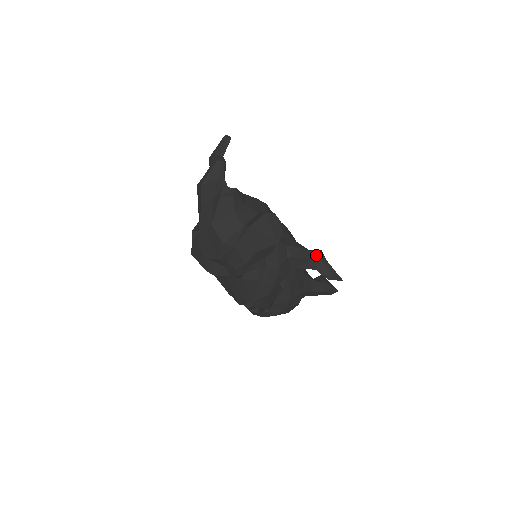
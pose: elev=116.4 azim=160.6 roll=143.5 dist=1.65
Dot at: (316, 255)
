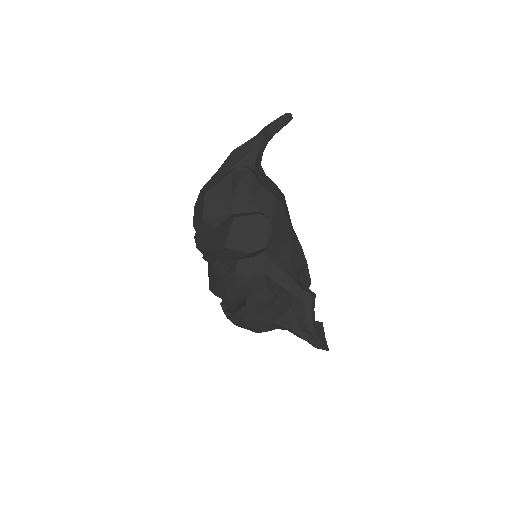
Dot at: (302, 294)
